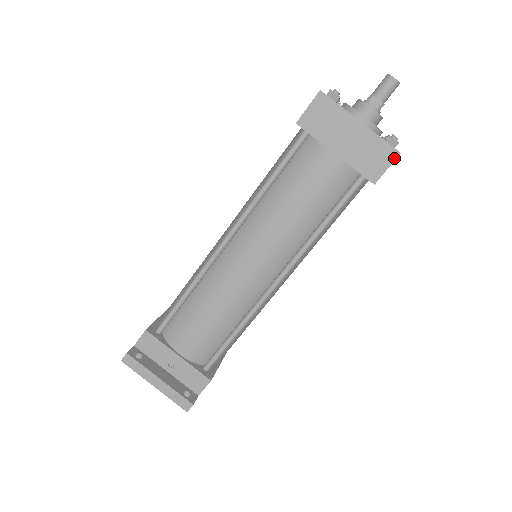
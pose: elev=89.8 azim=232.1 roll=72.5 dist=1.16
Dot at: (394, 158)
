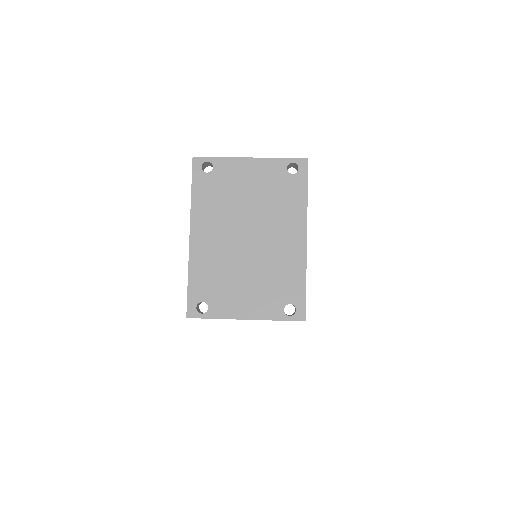
Dot at: occluded
